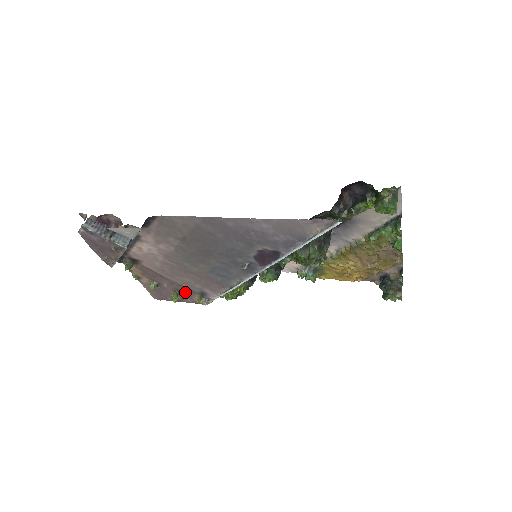
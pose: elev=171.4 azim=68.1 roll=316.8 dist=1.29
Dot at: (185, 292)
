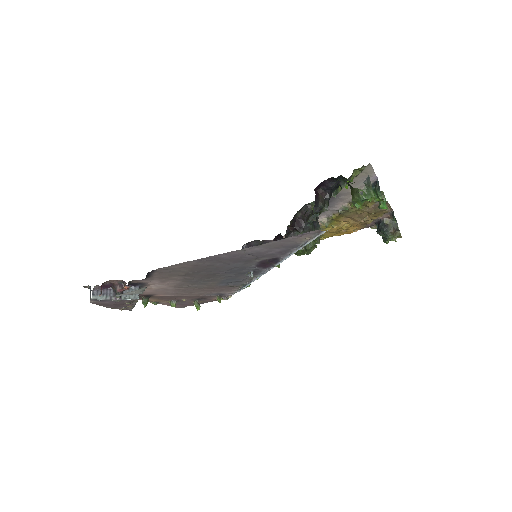
Dot at: (204, 298)
